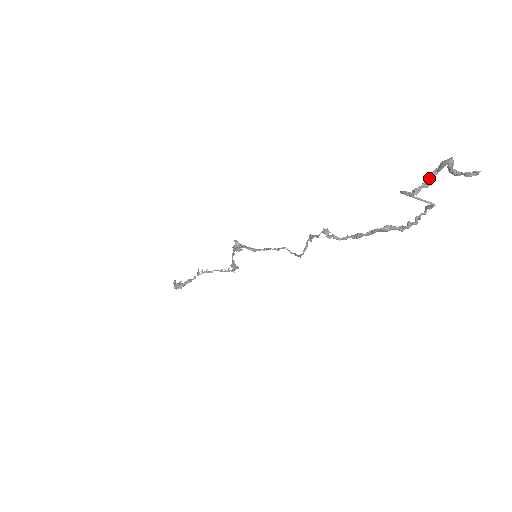
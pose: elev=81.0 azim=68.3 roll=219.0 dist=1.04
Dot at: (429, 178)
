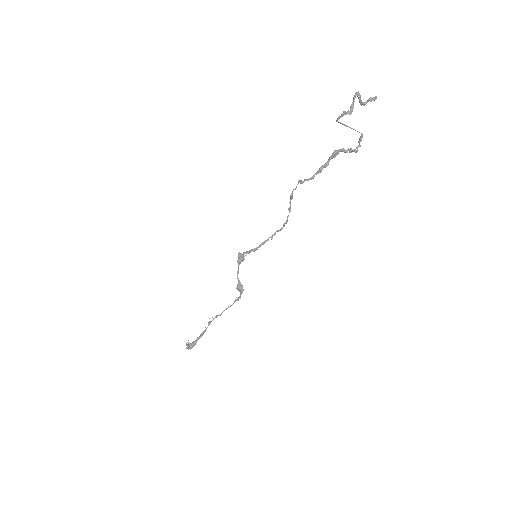
Dot at: (350, 108)
